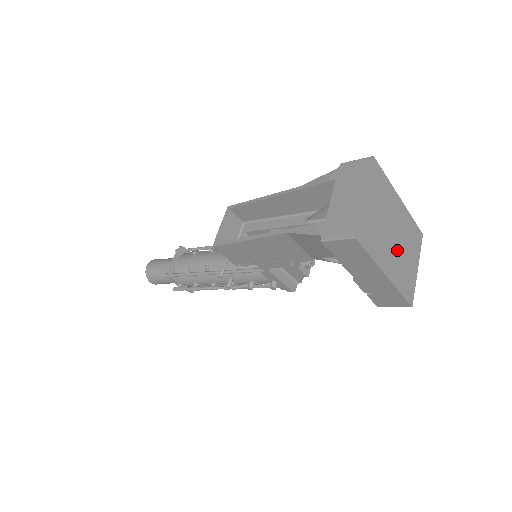
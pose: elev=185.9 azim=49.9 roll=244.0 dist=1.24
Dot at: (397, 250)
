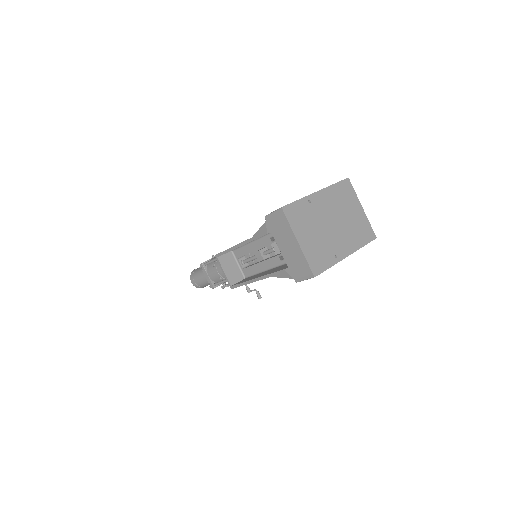
Dot at: (341, 227)
